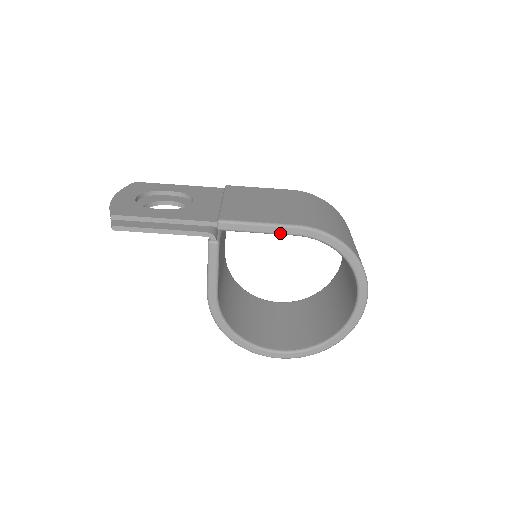
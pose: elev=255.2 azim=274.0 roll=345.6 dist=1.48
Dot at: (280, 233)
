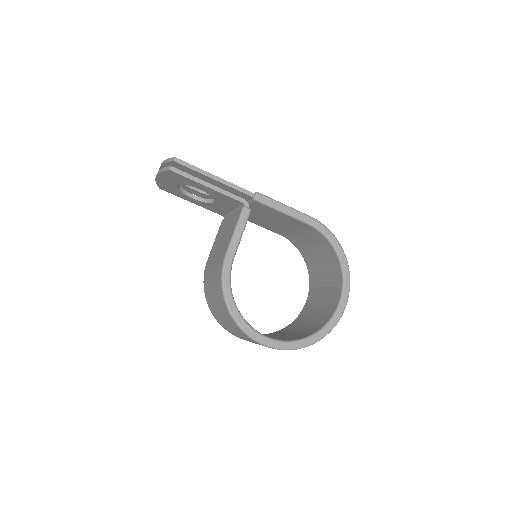
Dot at: (298, 218)
